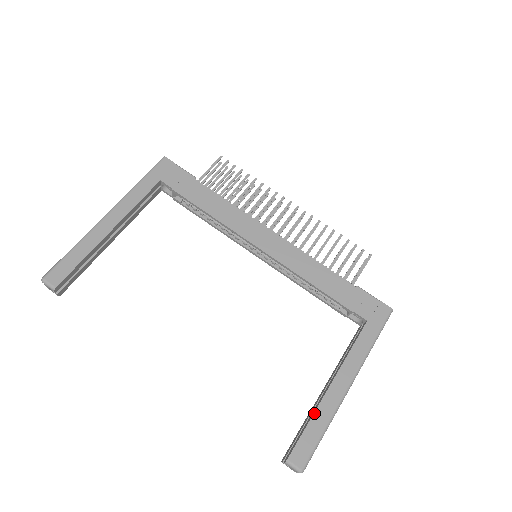
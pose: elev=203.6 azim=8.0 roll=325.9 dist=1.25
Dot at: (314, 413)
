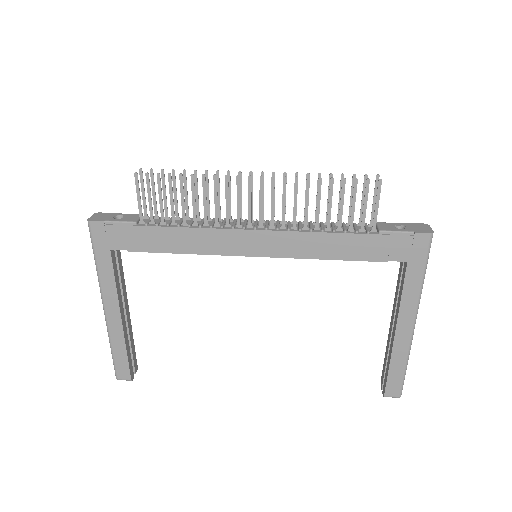
Dot at: (390, 360)
